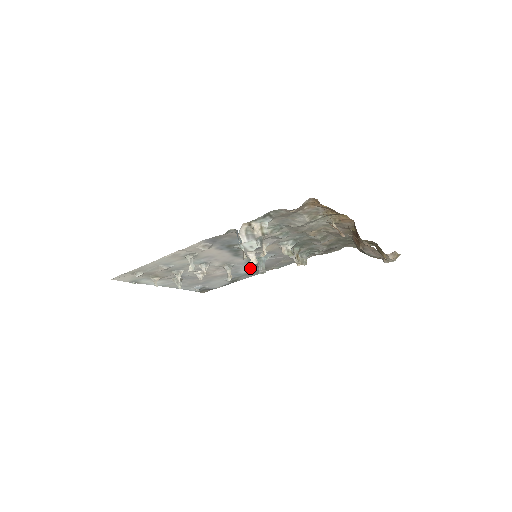
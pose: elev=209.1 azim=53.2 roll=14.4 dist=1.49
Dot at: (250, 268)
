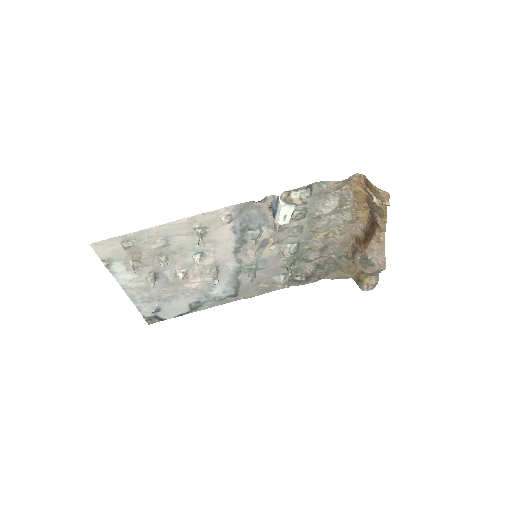
Dot at: (226, 287)
